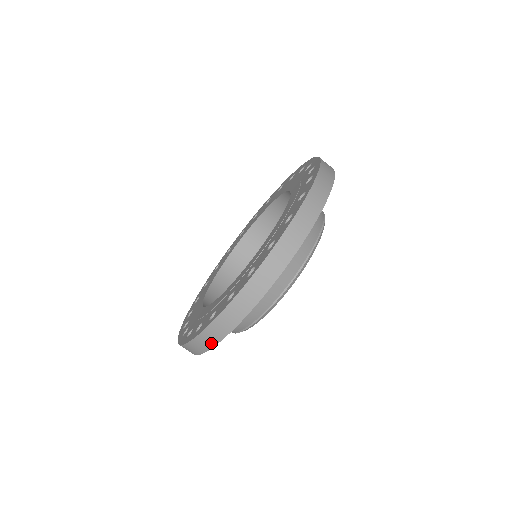
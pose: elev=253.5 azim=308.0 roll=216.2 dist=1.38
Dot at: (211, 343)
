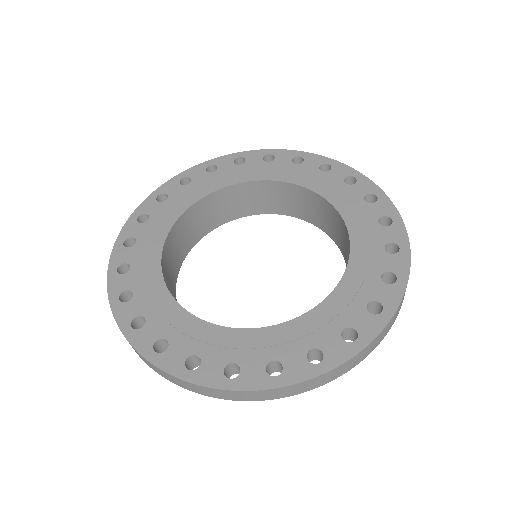
Dot at: occluded
